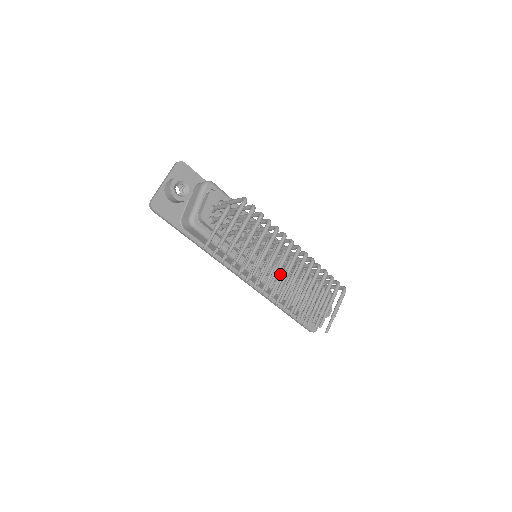
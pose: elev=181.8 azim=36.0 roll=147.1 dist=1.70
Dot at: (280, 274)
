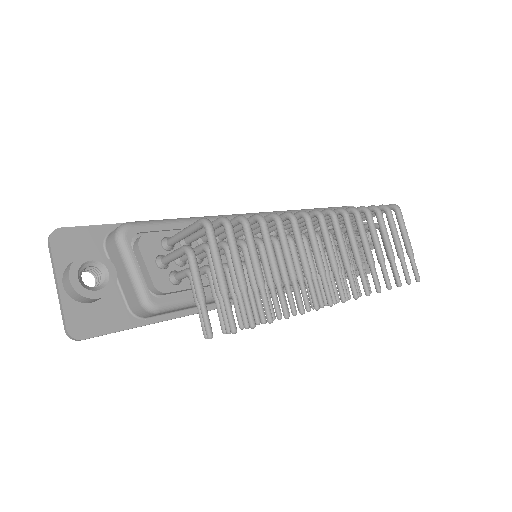
Dot at: (314, 262)
